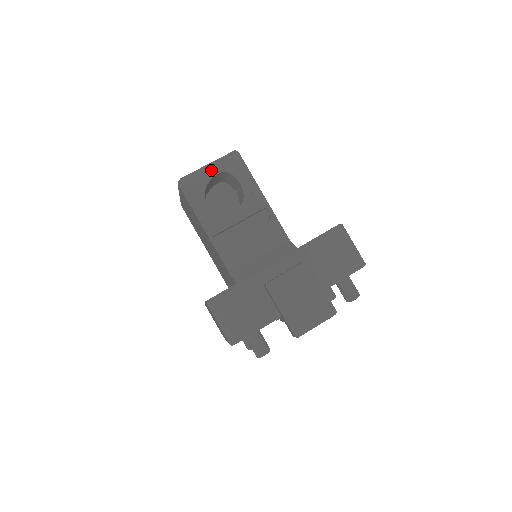
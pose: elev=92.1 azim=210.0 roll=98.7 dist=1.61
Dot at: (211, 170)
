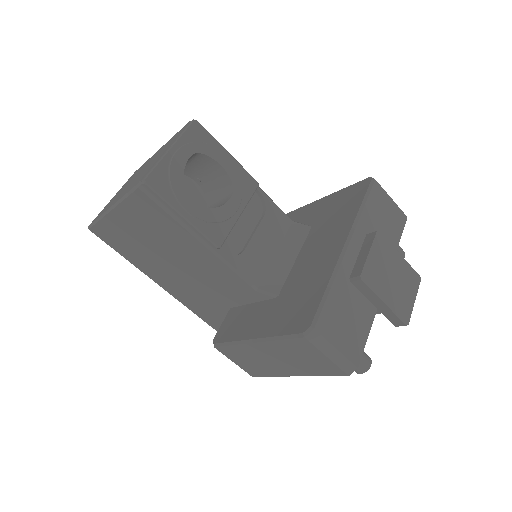
Dot at: (179, 155)
